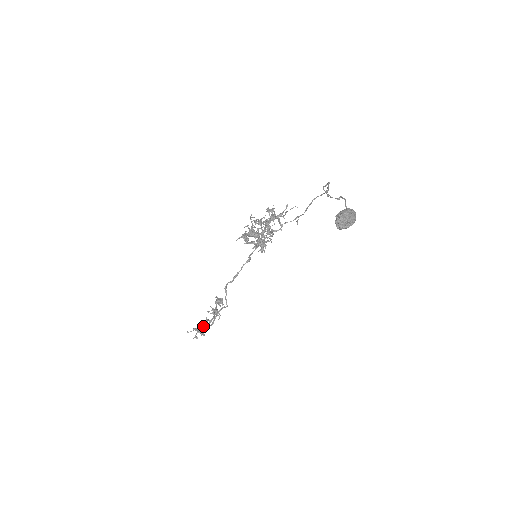
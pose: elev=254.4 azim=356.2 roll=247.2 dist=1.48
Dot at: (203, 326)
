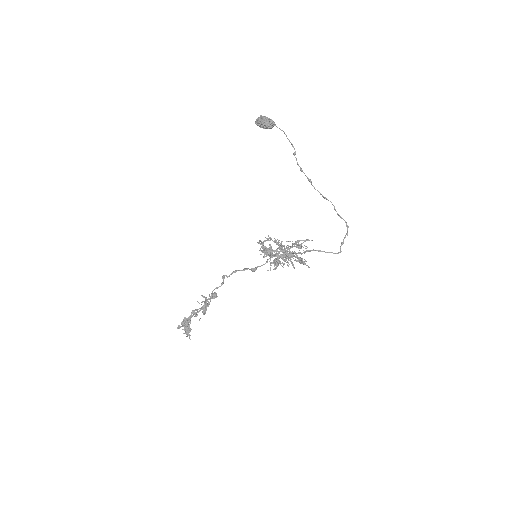
Dot at: occluded
